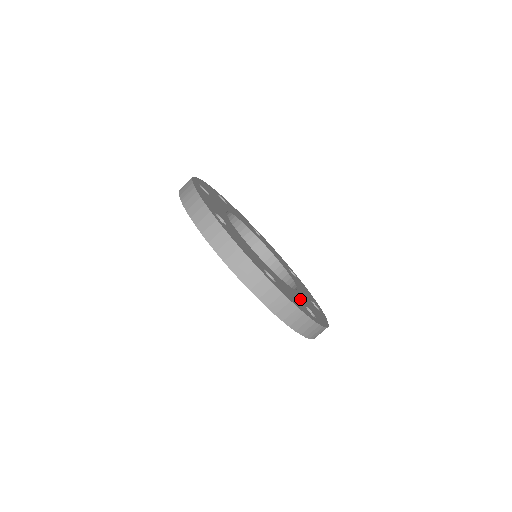
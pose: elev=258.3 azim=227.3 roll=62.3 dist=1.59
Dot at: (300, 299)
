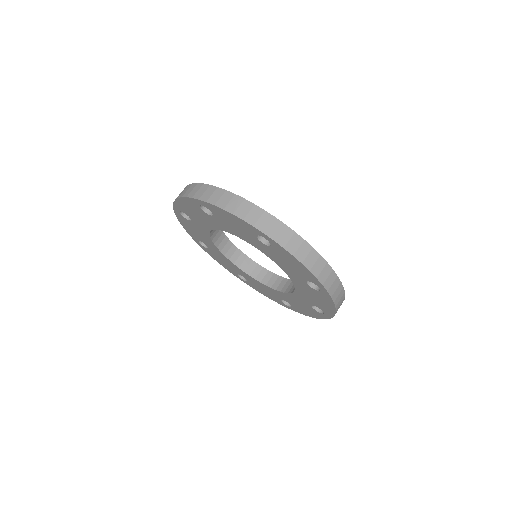
Dot at: occluded
